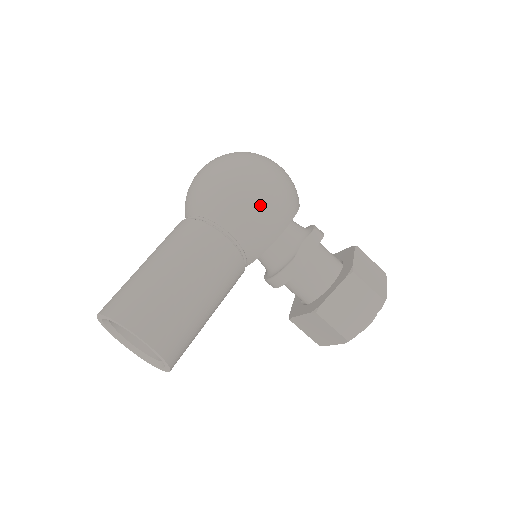
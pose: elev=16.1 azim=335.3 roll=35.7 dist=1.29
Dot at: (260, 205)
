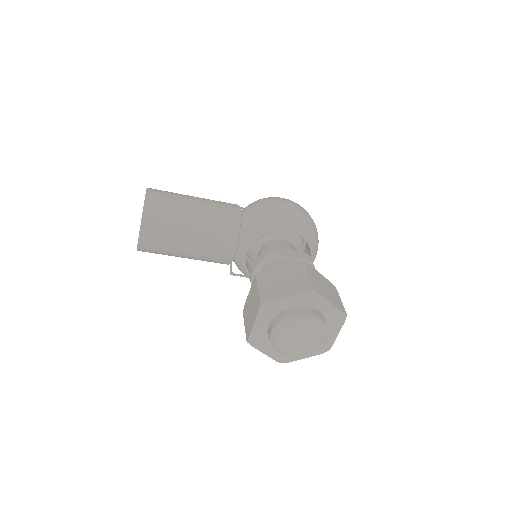
Dot at: (274, 205)
